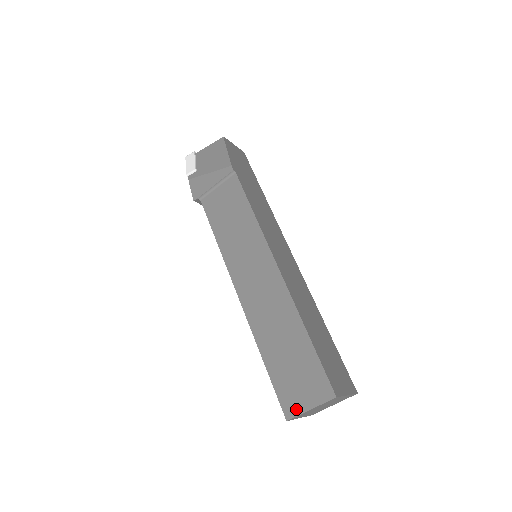
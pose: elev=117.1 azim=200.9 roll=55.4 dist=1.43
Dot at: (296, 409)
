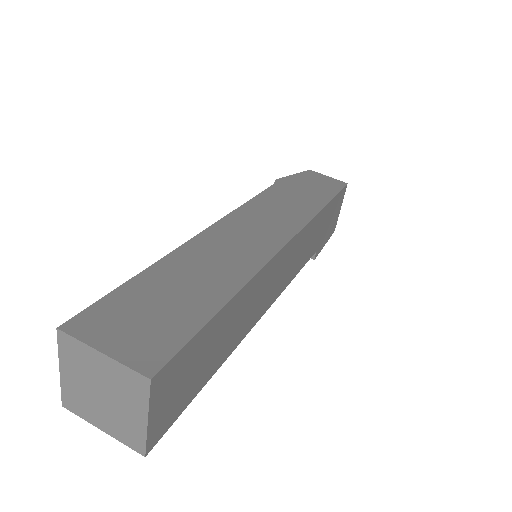
Dot at: occluded
